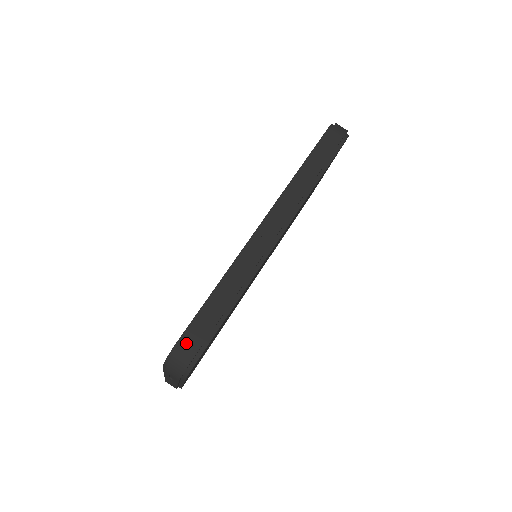
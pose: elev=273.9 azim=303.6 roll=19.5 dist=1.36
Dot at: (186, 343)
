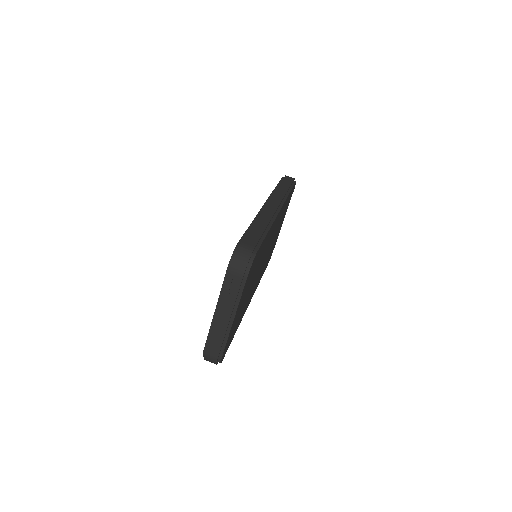
Dot at: (244, 243)
